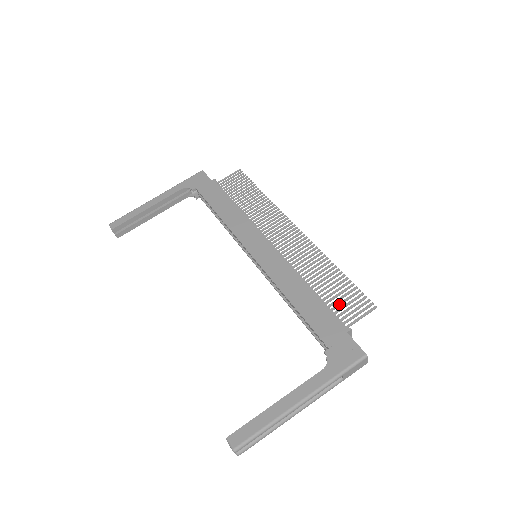
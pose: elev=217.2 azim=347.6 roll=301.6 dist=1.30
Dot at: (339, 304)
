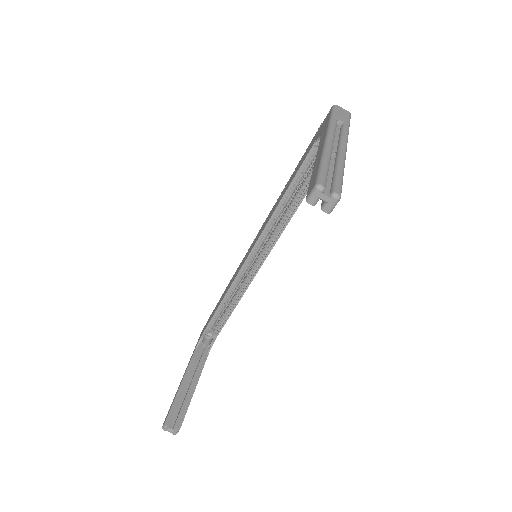
Dot at: occluded
